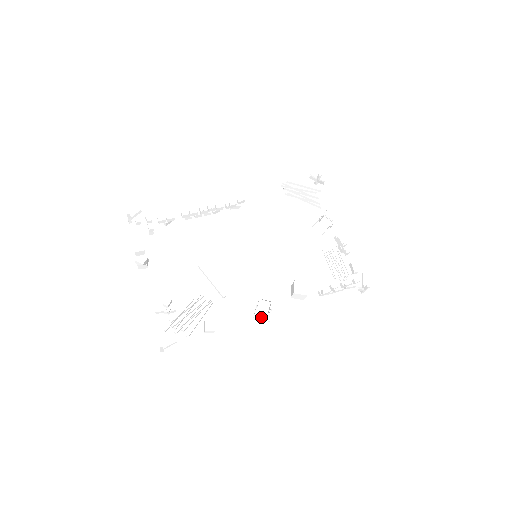
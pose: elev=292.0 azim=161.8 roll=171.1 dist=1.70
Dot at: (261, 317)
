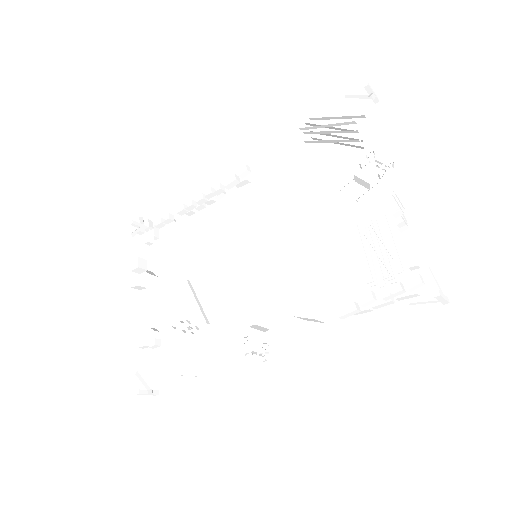
Dot at: occluded
